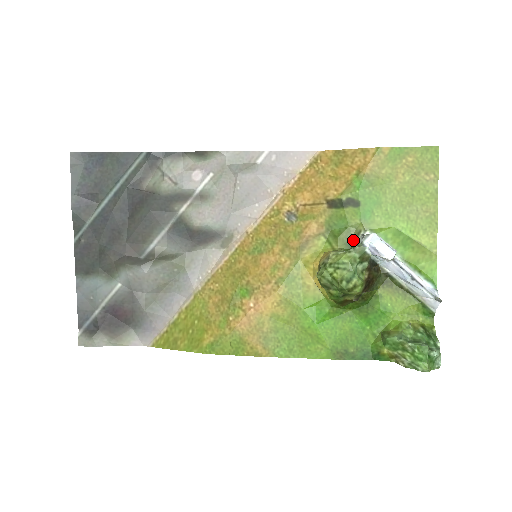
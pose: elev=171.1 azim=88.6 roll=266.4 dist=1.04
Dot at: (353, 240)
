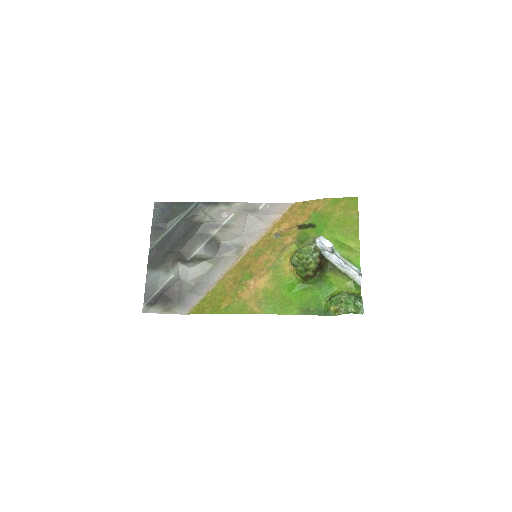
Dot at: occluded
